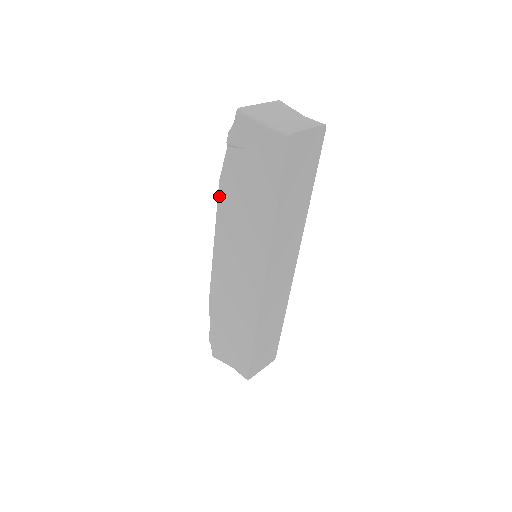
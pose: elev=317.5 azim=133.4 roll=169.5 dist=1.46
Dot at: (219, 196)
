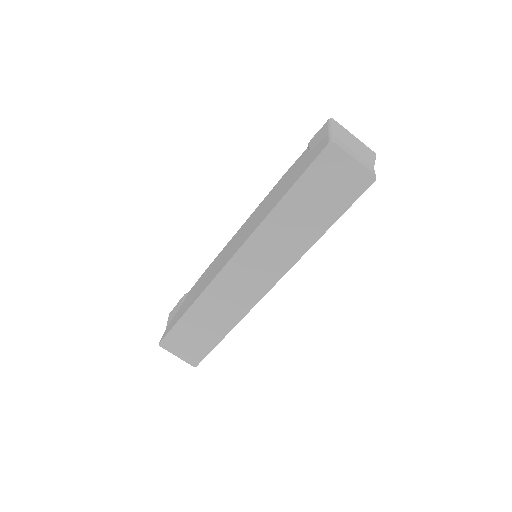
Dot at: (275, 185)
